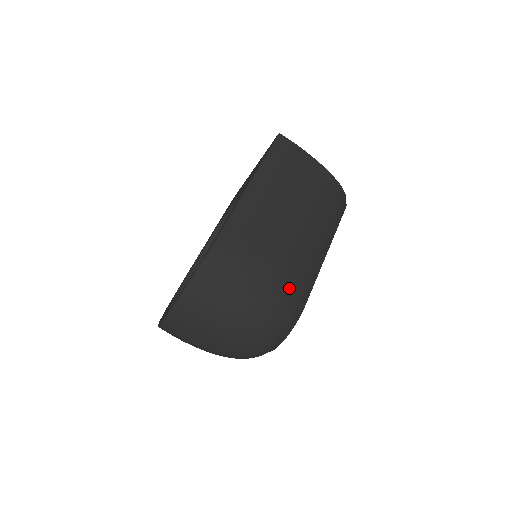
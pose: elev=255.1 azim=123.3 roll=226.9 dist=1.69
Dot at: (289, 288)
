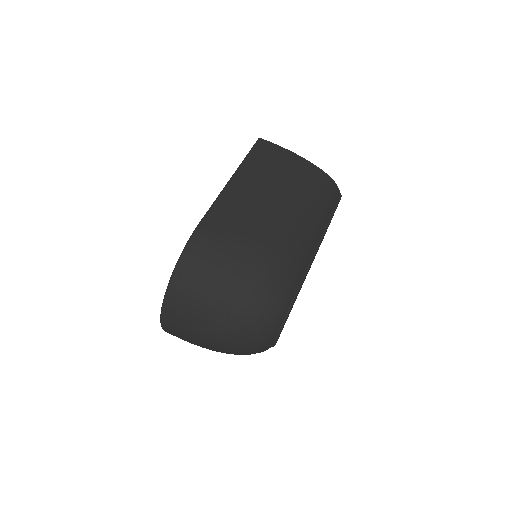
Dot at: (276, 267)
